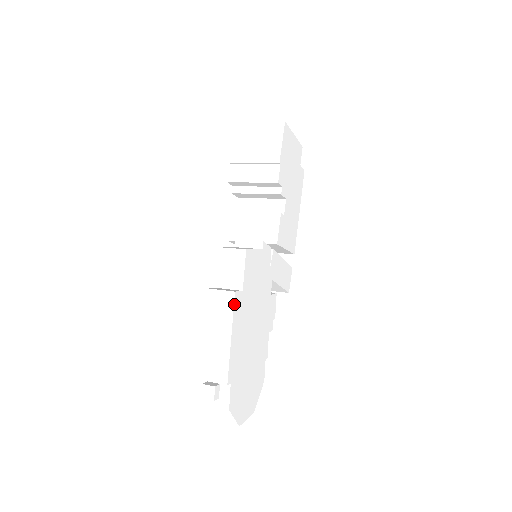
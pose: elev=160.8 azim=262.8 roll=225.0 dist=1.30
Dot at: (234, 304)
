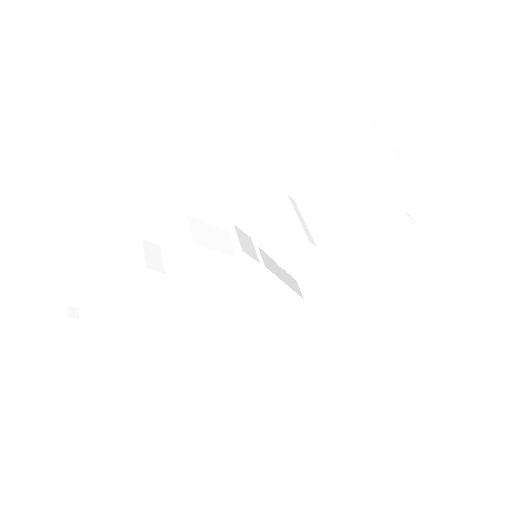
Dot at: (139, 276)
